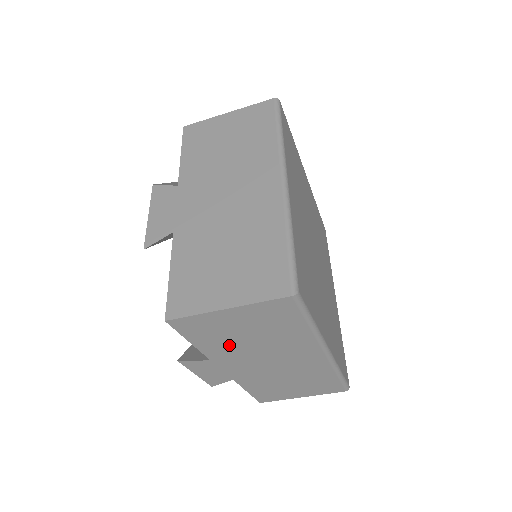
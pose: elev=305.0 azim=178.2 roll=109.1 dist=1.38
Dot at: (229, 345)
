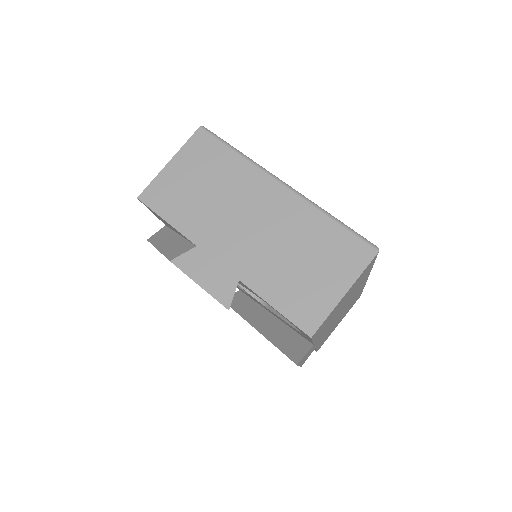
Dot at: occluded
